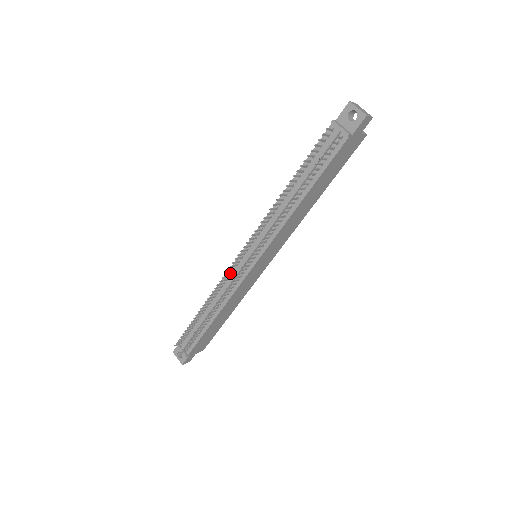
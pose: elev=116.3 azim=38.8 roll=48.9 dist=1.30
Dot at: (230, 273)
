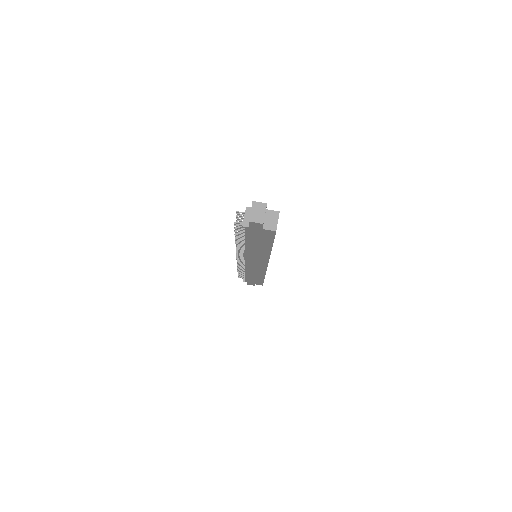
Dot at: occluded
